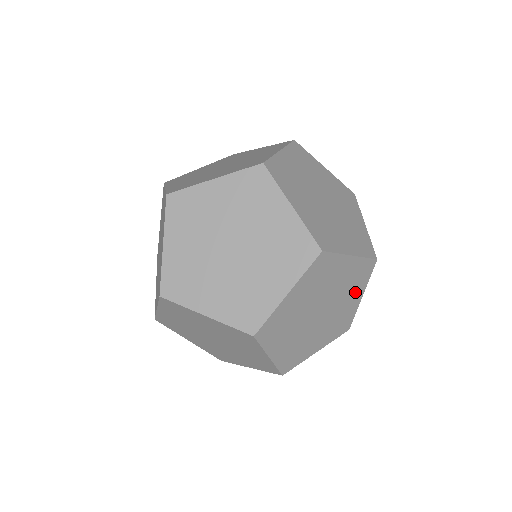
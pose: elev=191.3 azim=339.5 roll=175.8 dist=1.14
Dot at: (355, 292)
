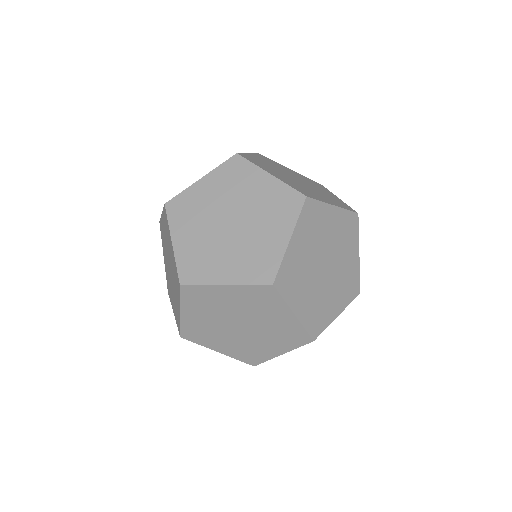
Dot at: occluded
